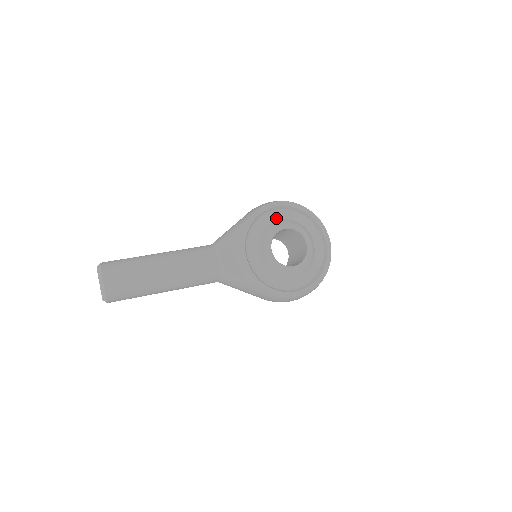
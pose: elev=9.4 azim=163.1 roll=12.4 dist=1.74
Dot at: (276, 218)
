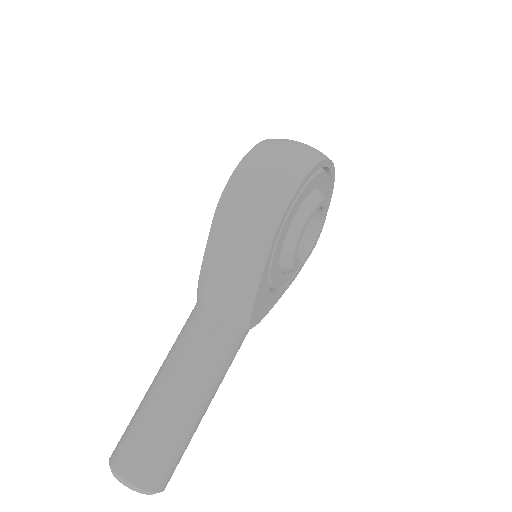
Dot at: (291, 219)
